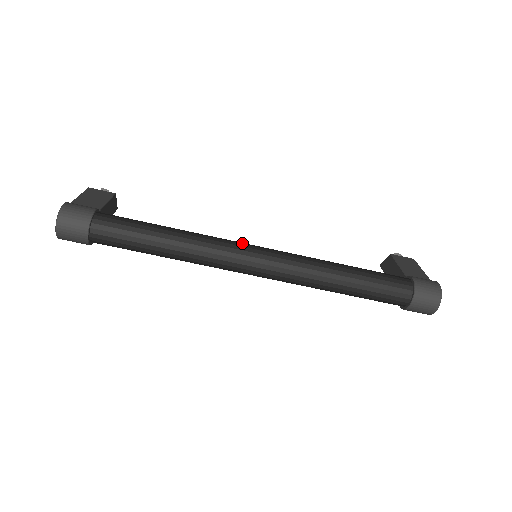
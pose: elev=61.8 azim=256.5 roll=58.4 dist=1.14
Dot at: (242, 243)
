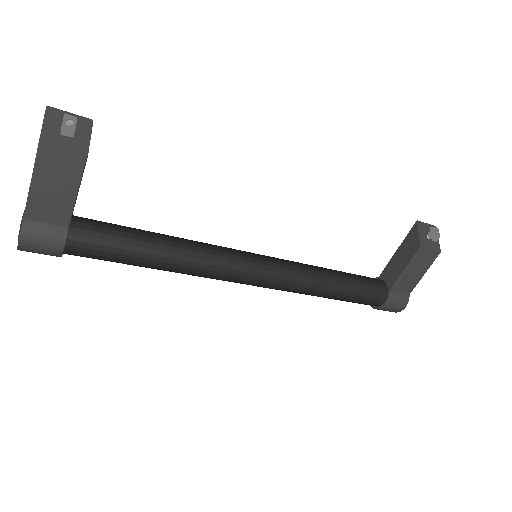
Dot at: (238, 273)
